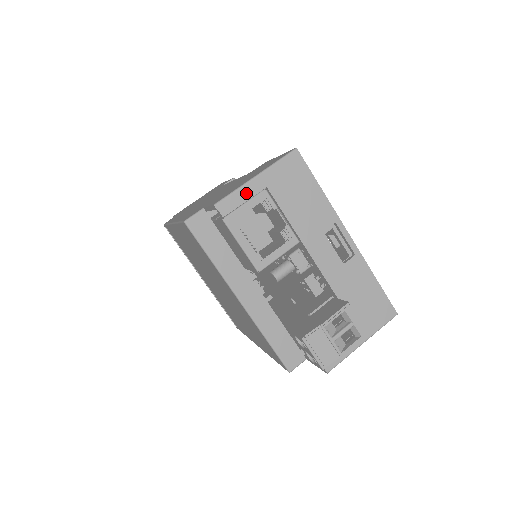
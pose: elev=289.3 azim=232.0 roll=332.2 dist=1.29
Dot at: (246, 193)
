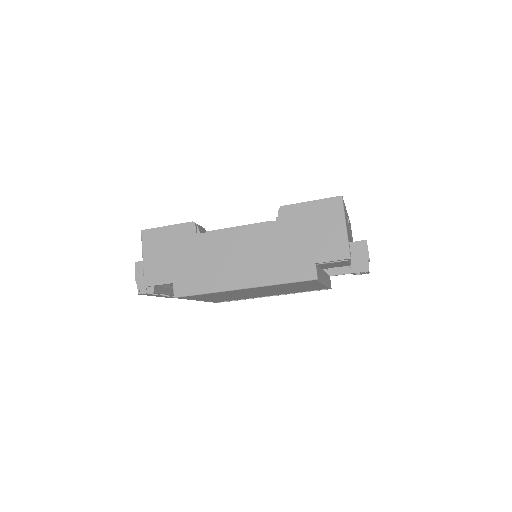
Dot at: (348, 239)
